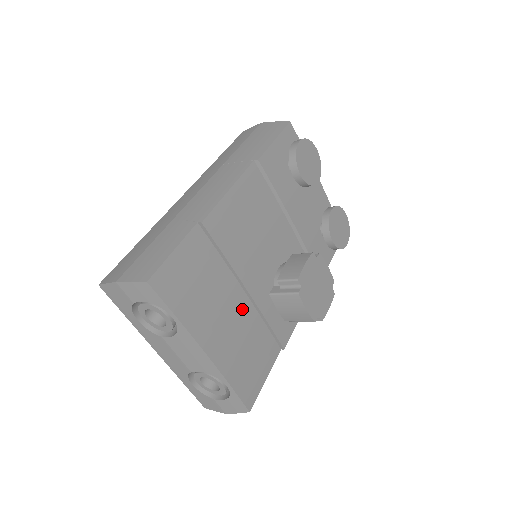
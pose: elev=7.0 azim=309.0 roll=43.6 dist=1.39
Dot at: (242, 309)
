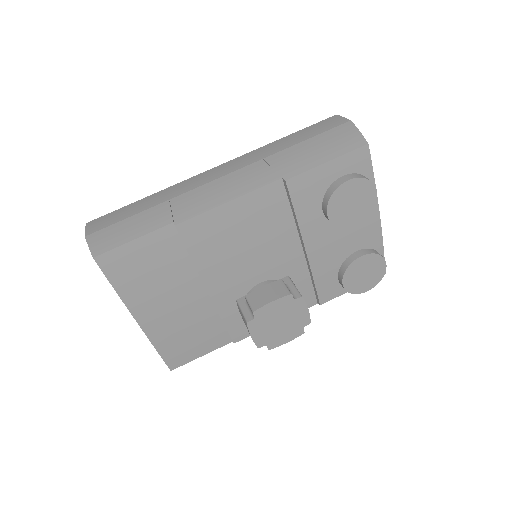
Dot at: (197, 302)
